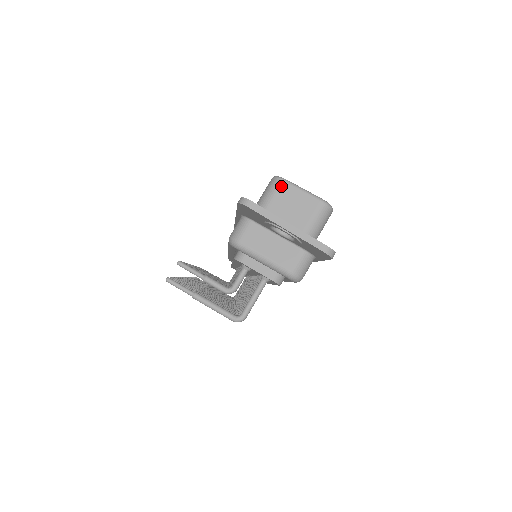
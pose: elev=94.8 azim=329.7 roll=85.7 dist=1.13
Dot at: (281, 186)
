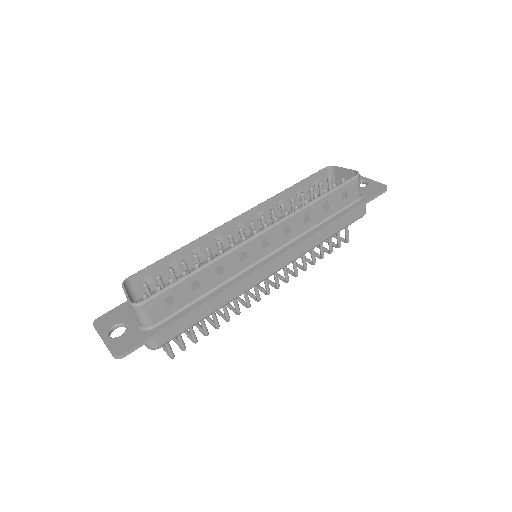
Dot at: occluded
